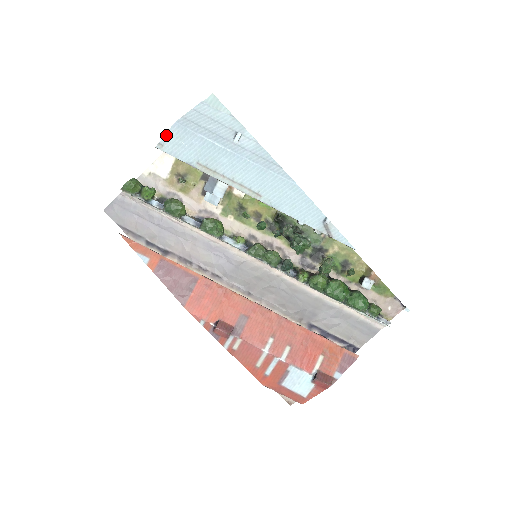
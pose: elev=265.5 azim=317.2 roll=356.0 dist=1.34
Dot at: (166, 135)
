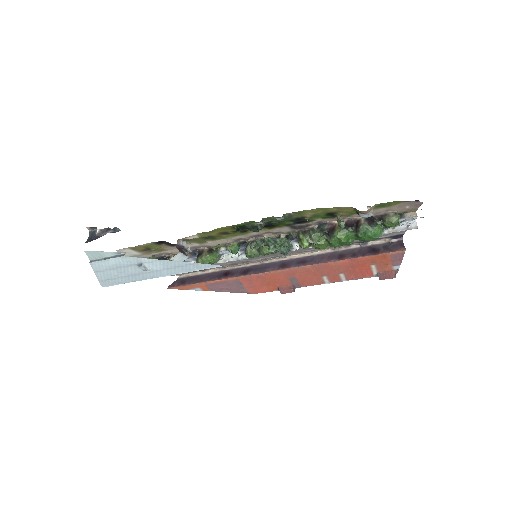
Dot at: occluded
